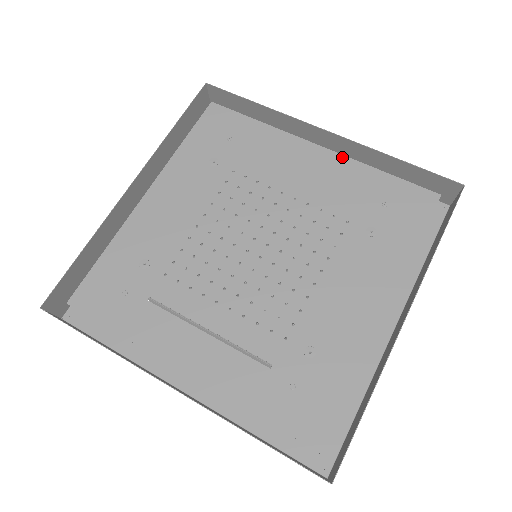
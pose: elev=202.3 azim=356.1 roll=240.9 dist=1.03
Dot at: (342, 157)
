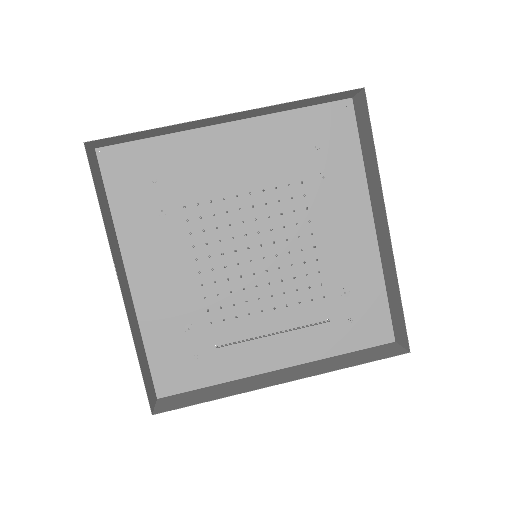
Dot at: (257, 128)
